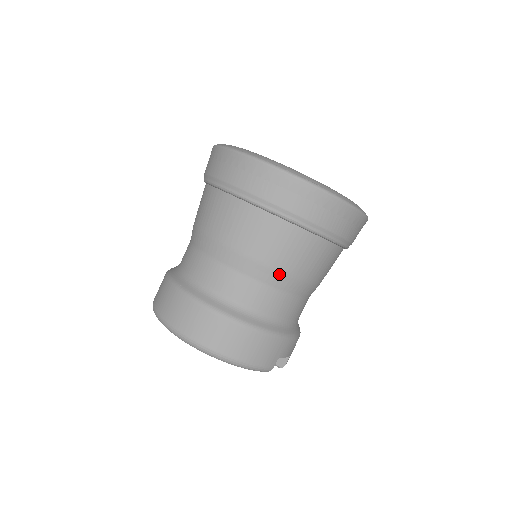
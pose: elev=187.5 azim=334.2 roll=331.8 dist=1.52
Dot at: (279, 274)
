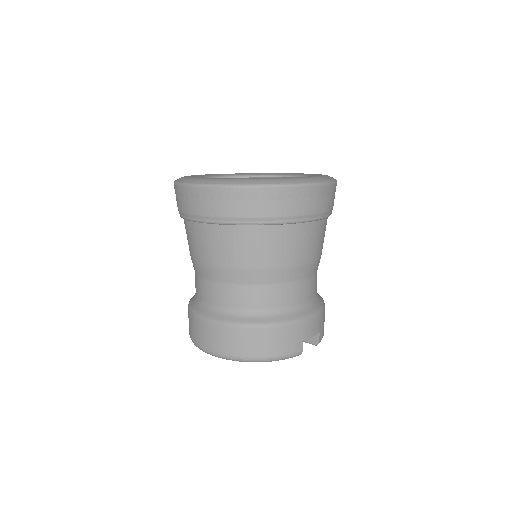
Dot at: (264, 272)
